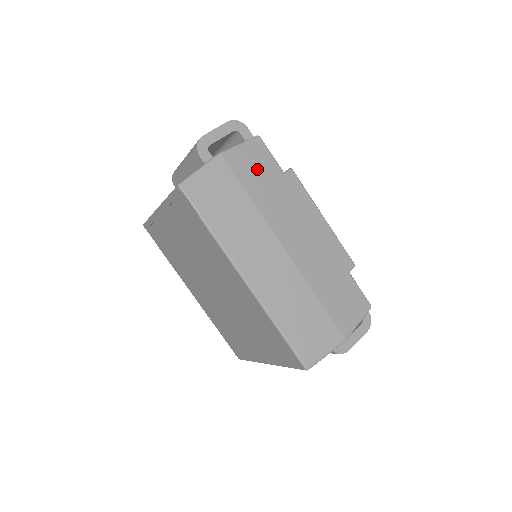
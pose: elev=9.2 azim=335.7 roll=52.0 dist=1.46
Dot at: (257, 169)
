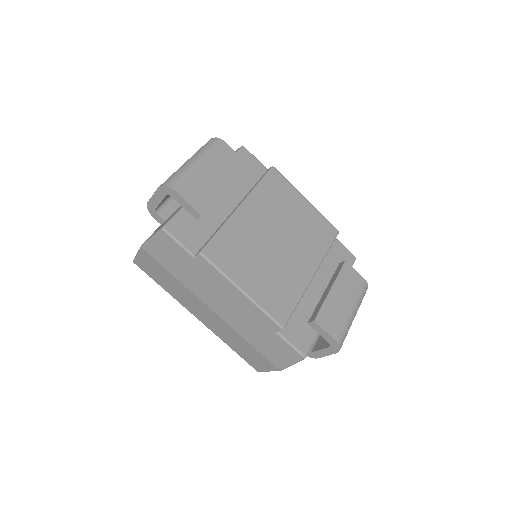
Dot at: (171, 256)
